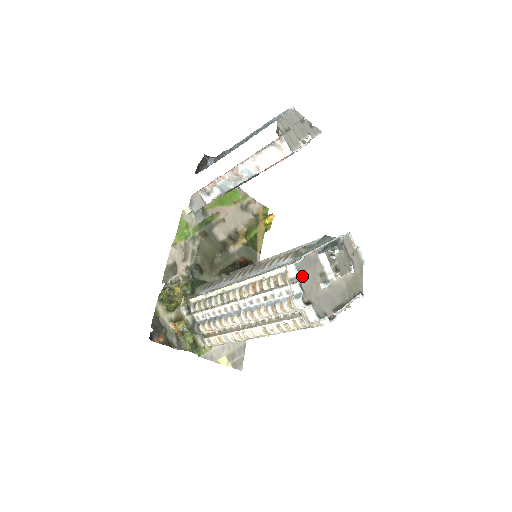
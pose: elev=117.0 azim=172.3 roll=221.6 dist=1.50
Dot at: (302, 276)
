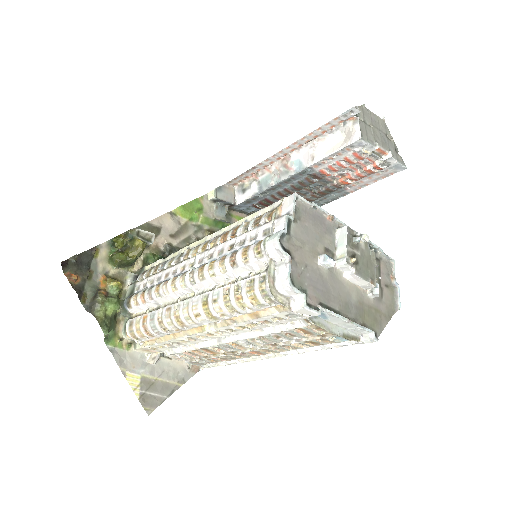
Dot at: (298, 220)
